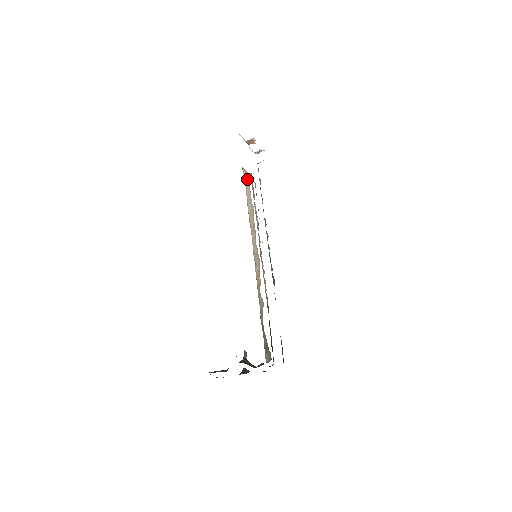
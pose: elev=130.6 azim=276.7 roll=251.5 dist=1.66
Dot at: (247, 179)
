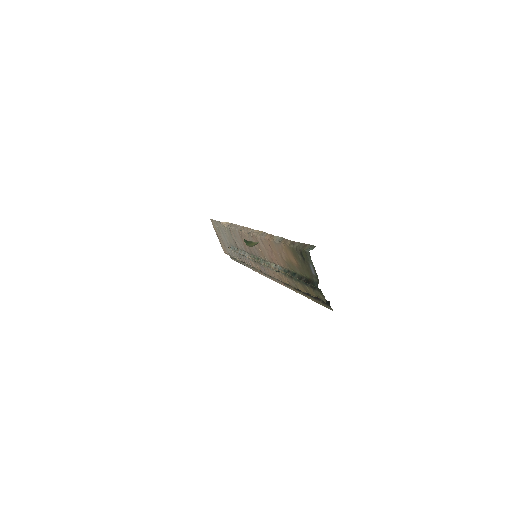
Dot at: (229, 225)
